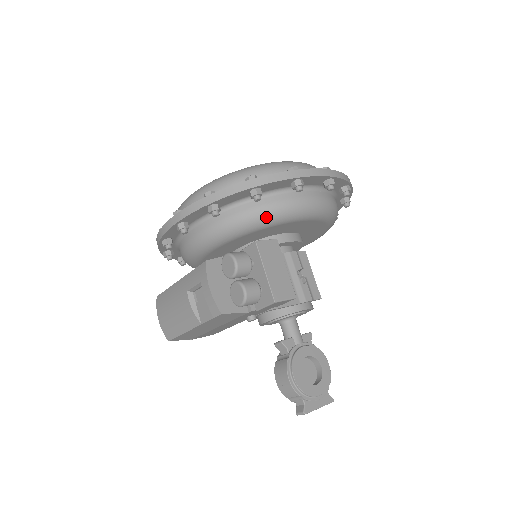
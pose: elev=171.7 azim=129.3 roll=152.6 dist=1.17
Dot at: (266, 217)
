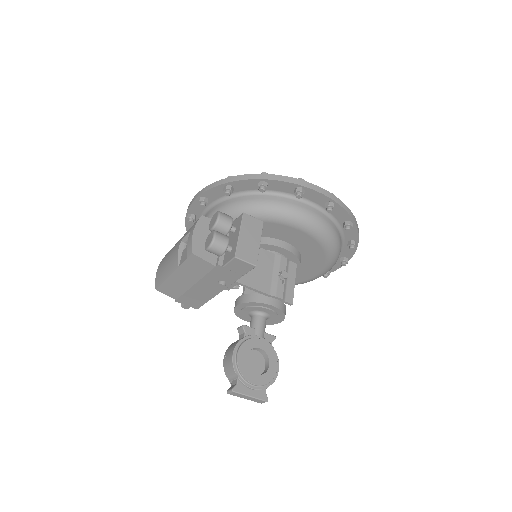
Dot at: (266, 210)
